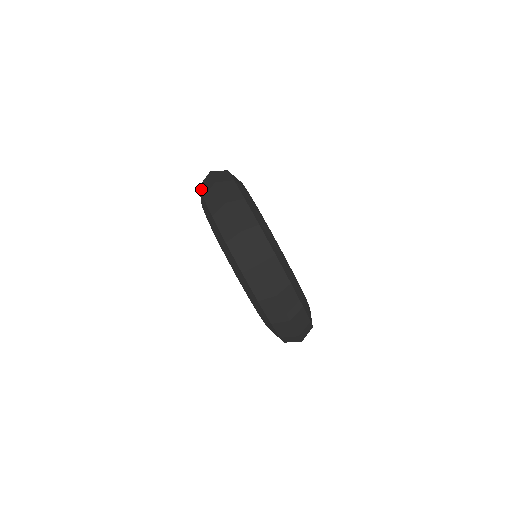
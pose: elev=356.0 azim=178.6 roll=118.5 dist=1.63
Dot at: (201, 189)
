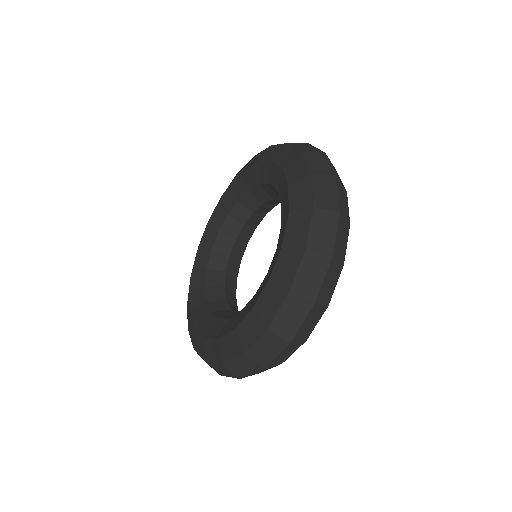
Dot at: (279, 144)
